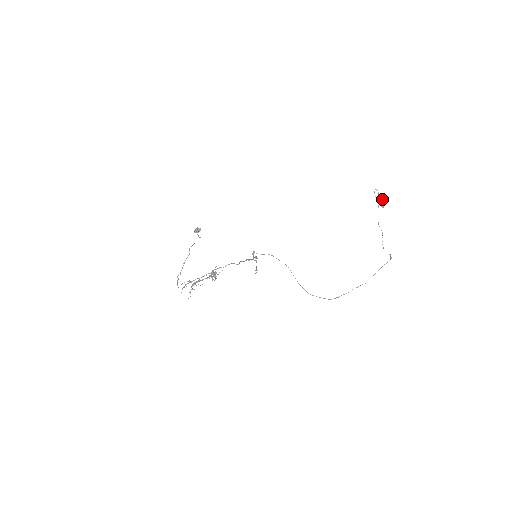
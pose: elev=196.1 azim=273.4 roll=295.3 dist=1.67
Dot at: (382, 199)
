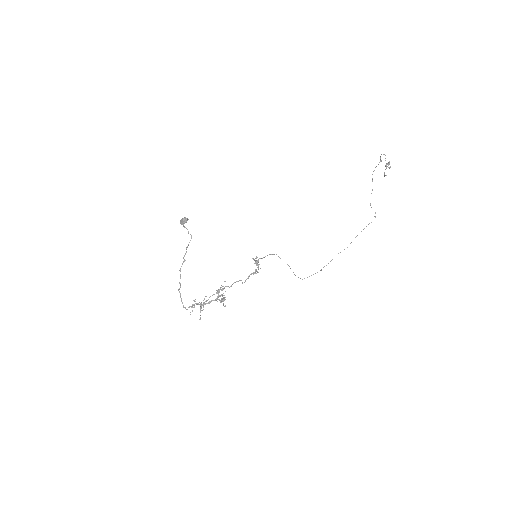
Dot at: (387, 164)
